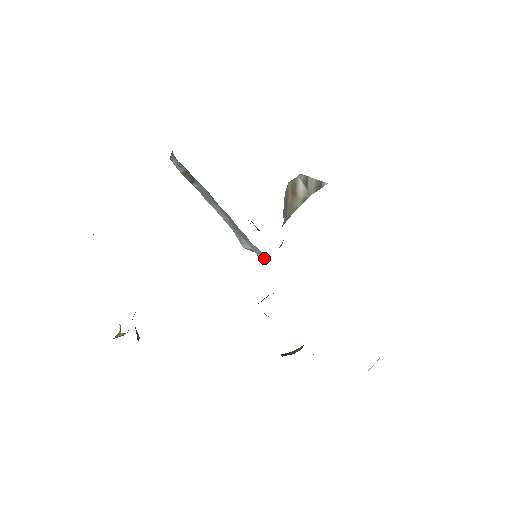
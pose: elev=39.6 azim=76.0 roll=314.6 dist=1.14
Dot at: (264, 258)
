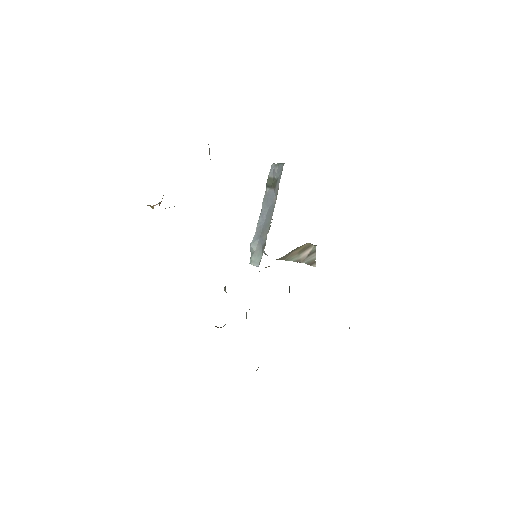
Dot at: (254, 262)
